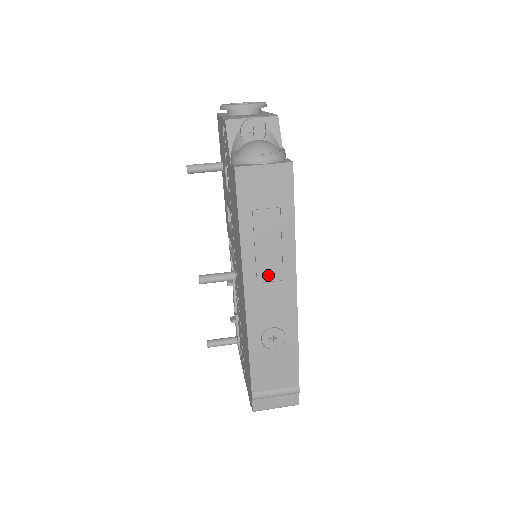
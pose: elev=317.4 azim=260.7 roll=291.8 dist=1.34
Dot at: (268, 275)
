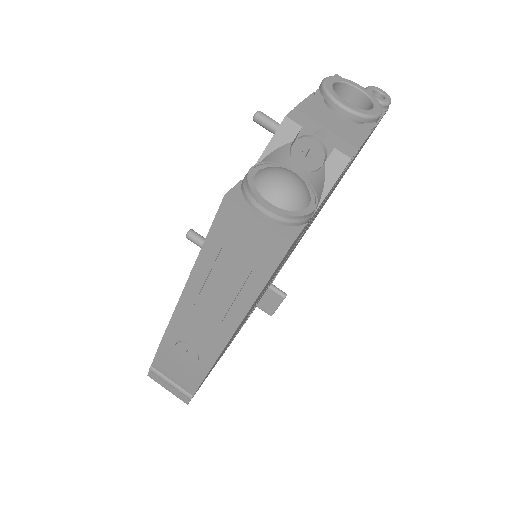
Dot at: (208, 308)
